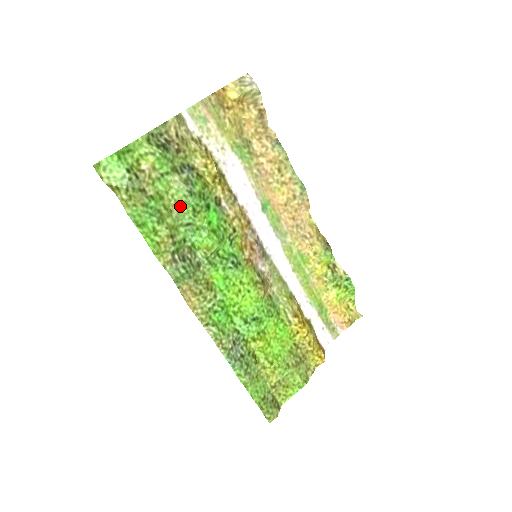
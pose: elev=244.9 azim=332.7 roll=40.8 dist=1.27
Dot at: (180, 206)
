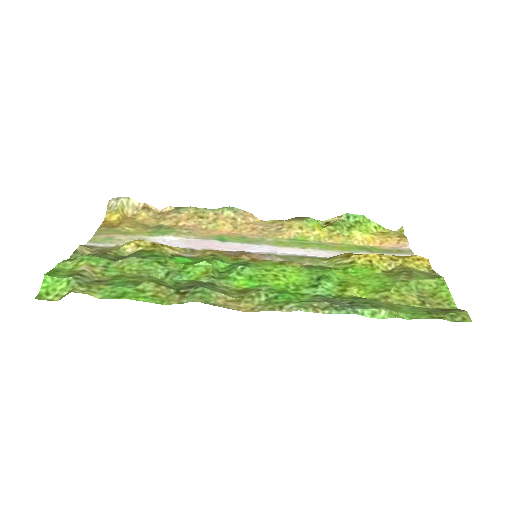
Dot at: (144, 270)
